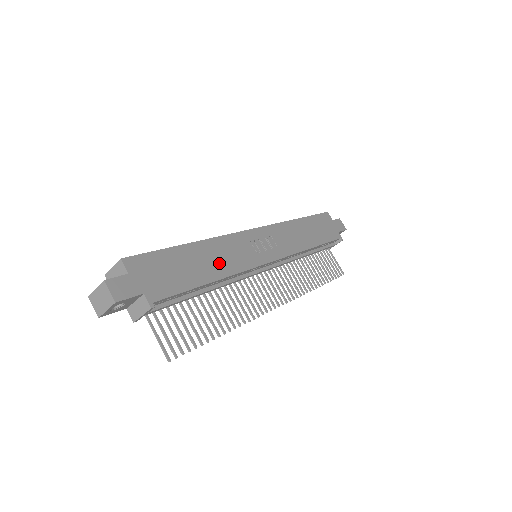
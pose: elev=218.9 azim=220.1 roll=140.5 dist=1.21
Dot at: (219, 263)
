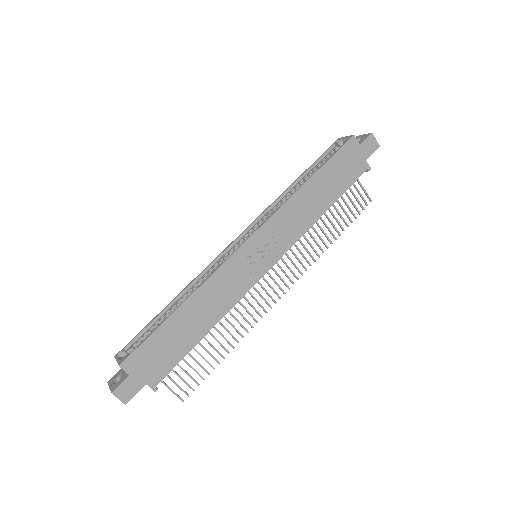
Dot at: (211, 310)
